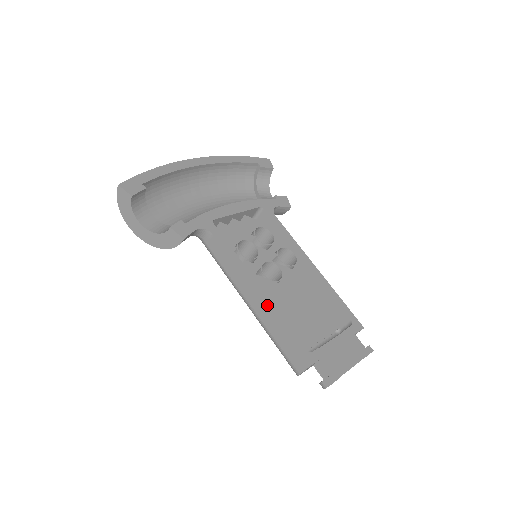
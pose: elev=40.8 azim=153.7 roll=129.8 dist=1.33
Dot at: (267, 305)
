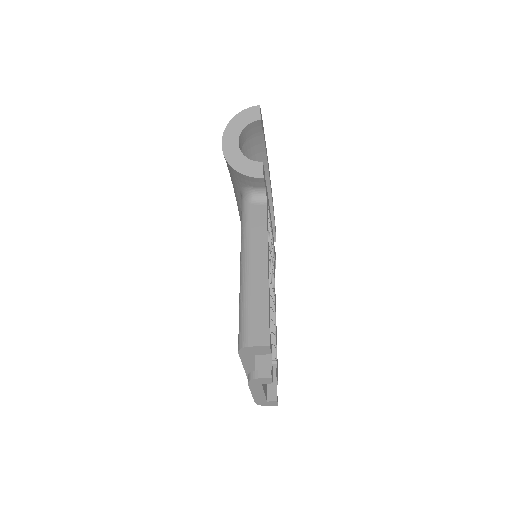
Dot at: occluded
